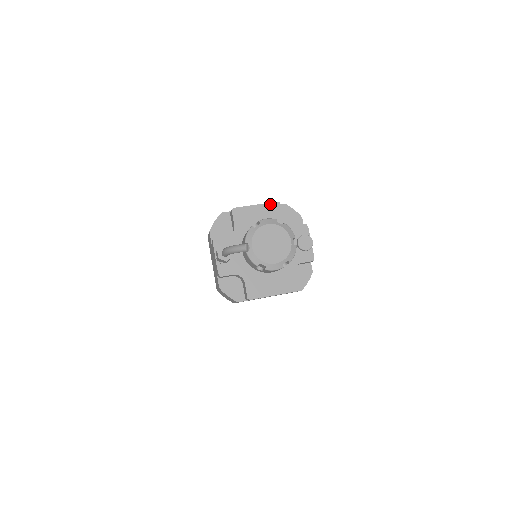
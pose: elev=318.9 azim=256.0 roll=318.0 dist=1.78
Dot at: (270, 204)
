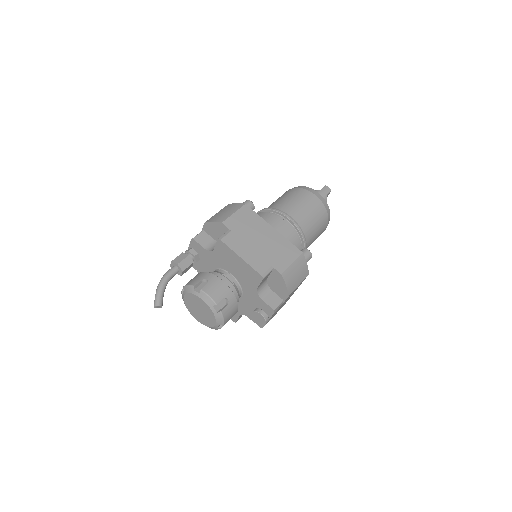
Dot at: (253, 270)
